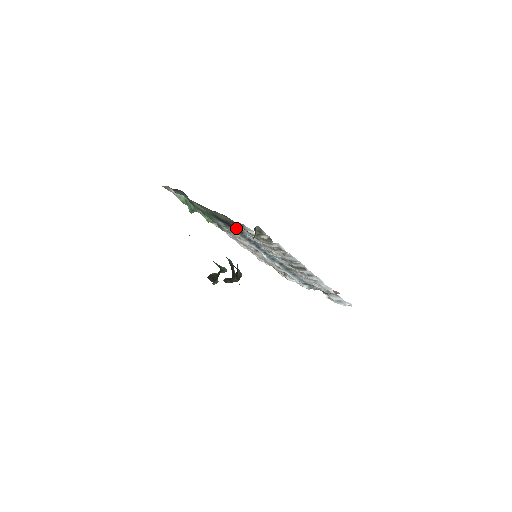
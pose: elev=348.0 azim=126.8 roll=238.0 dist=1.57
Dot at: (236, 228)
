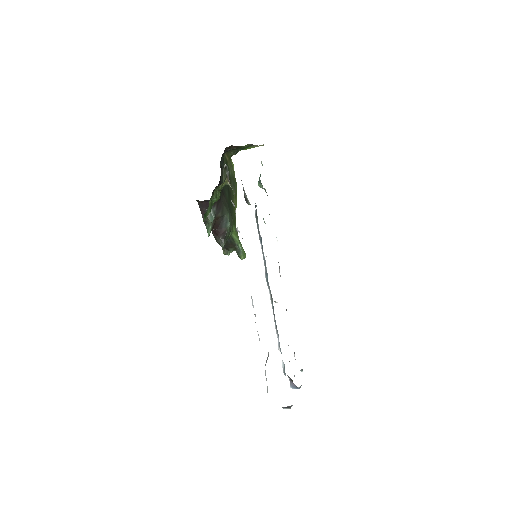
Dot at: occluded
